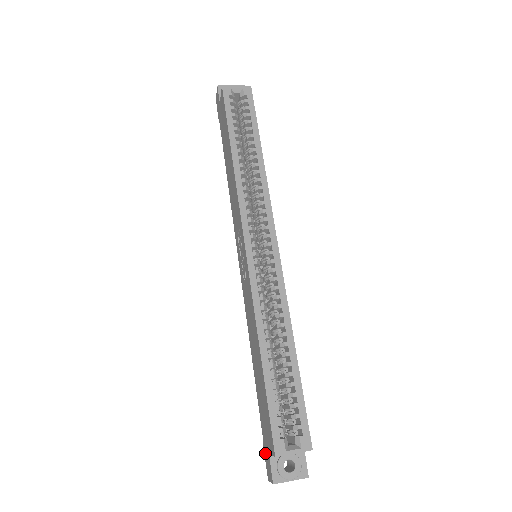
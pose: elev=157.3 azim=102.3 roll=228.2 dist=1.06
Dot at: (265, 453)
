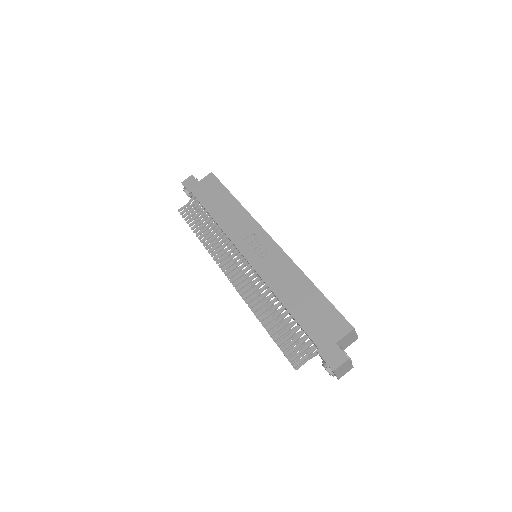
Dot at: (324, 352)
